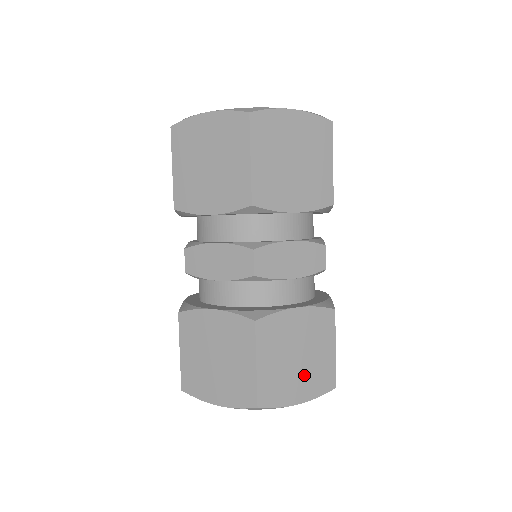
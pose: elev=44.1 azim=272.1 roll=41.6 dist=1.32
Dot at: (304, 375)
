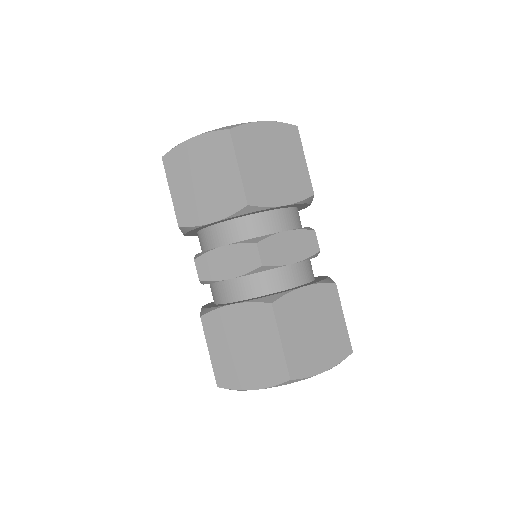
Dot at: (323, 345)
